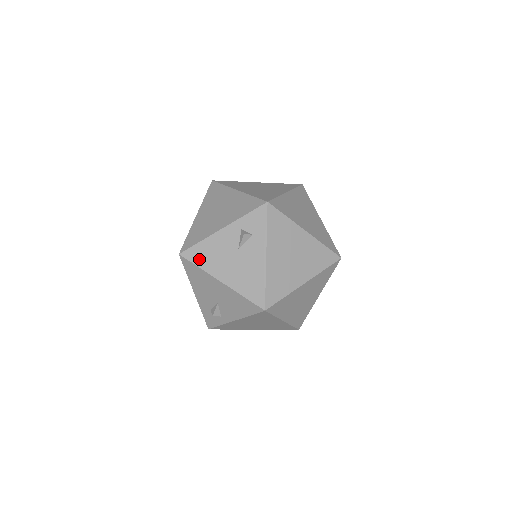
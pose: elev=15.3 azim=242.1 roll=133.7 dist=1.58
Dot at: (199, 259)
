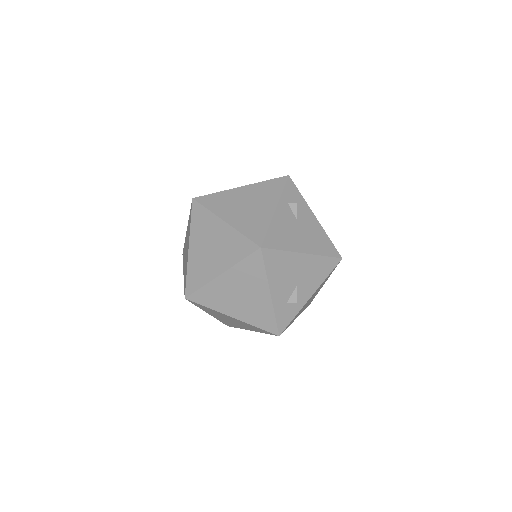
Dot at: (278, 243)
